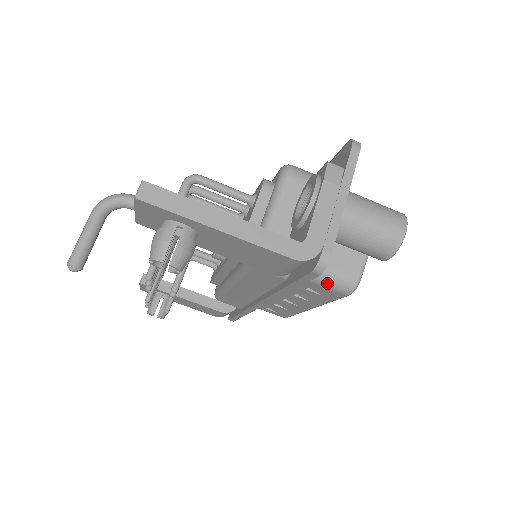
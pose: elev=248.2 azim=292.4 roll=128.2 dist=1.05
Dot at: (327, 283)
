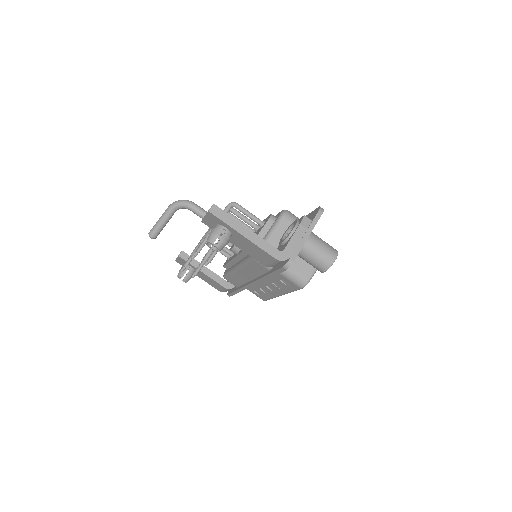
Dot at: (291, 278)
